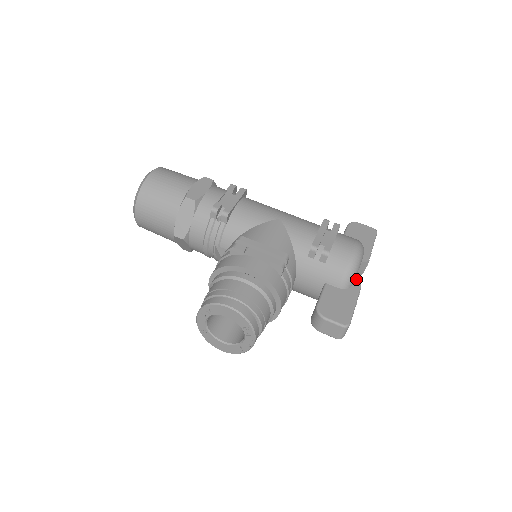
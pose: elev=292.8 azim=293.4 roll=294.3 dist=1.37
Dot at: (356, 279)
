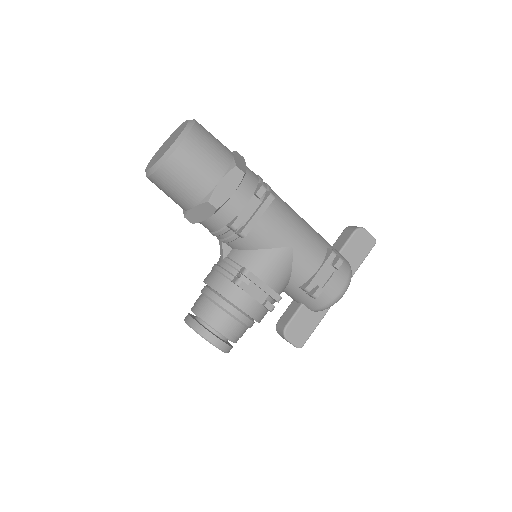
Dot at: occluded
